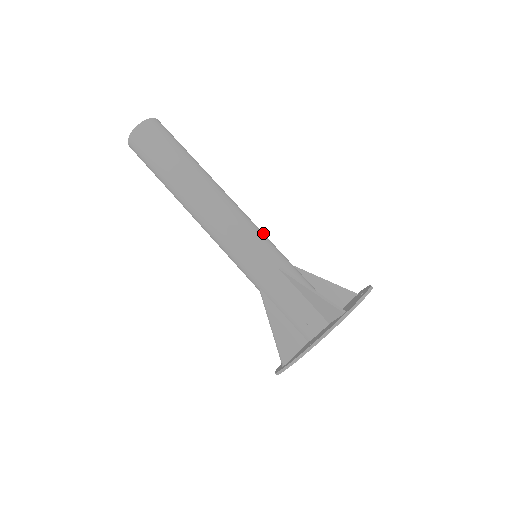
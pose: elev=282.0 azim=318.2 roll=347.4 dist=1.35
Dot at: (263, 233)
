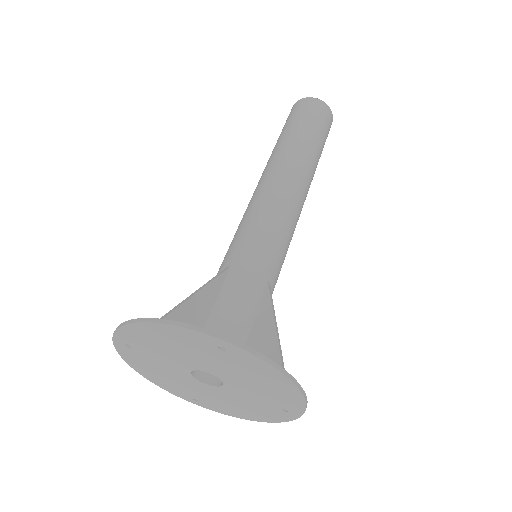
Dot at: (275, 232)
